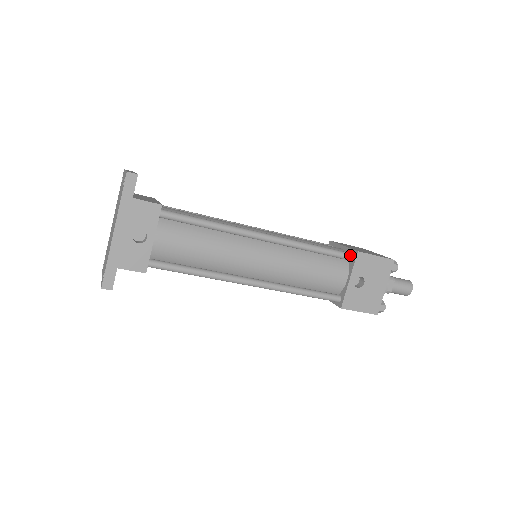
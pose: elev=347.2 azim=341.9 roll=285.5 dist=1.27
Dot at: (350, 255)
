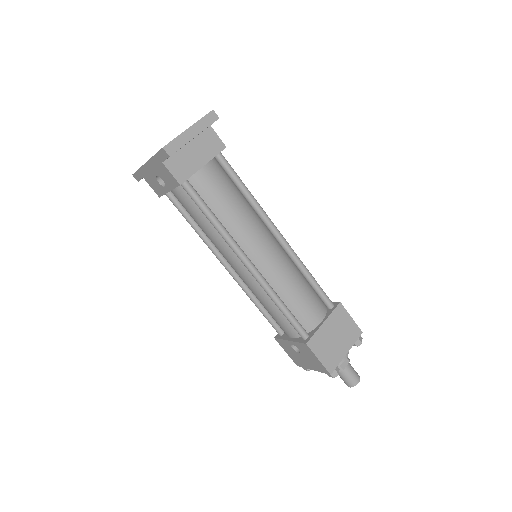
Dot at: (303, 337)
